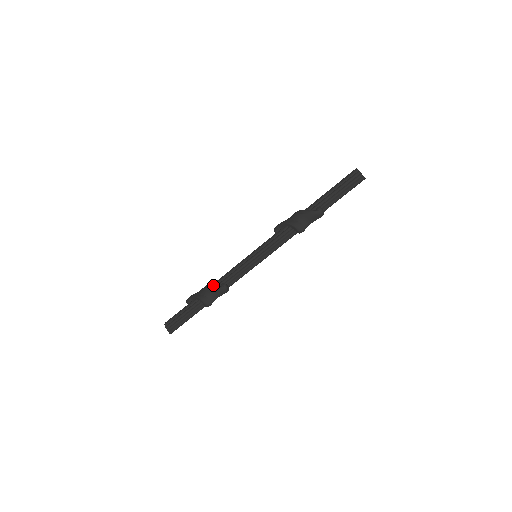
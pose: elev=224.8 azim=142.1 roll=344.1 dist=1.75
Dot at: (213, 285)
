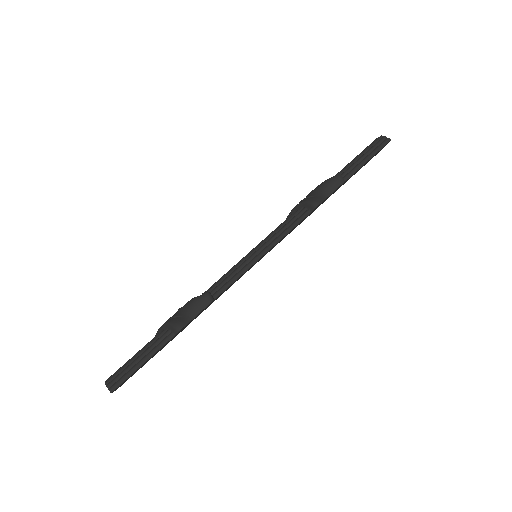
Dot at: occluded
